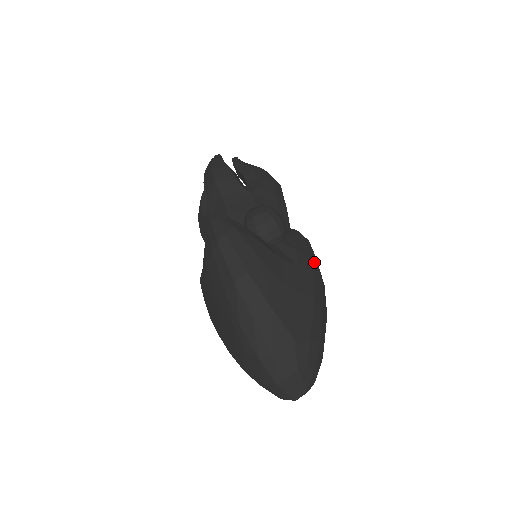
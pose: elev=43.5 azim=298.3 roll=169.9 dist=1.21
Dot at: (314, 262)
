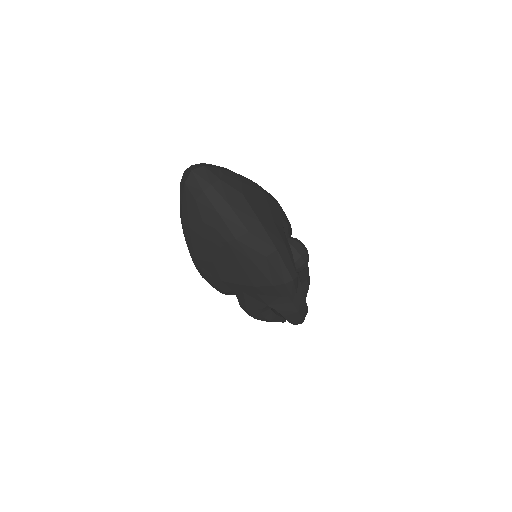
Dot at: occluded
